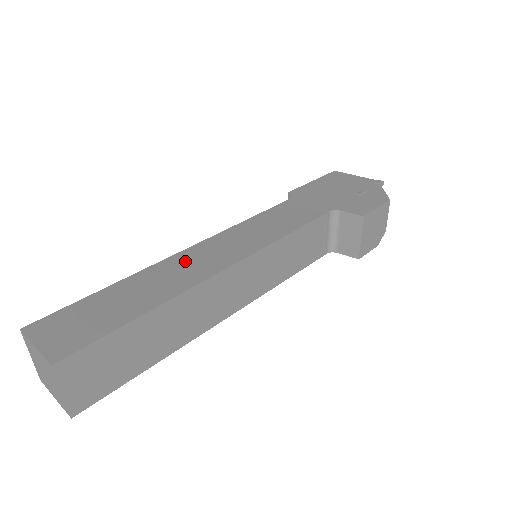
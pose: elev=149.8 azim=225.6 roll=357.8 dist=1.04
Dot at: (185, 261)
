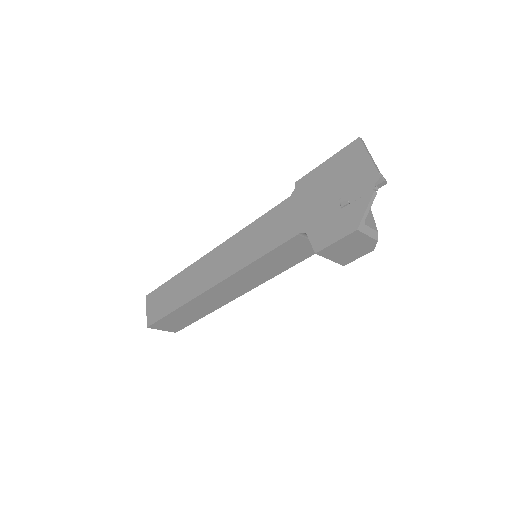
Dot at: (203, 268)
